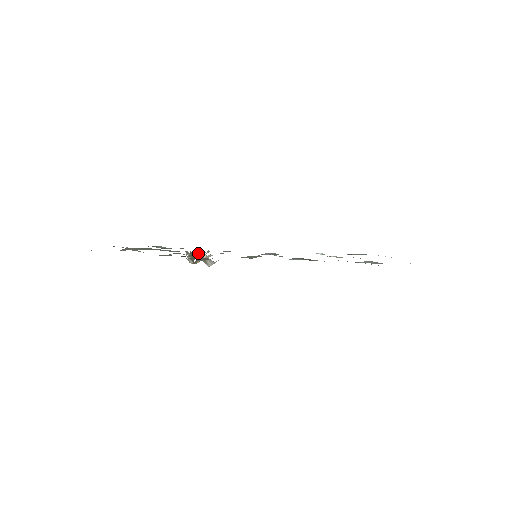
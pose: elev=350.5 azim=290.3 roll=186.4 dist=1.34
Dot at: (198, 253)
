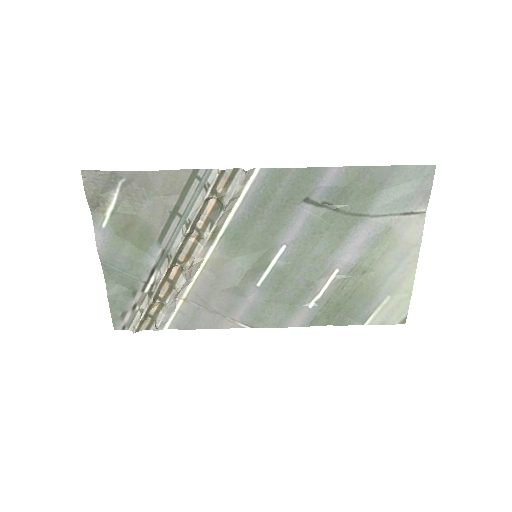
Dot at: (171, 283)
